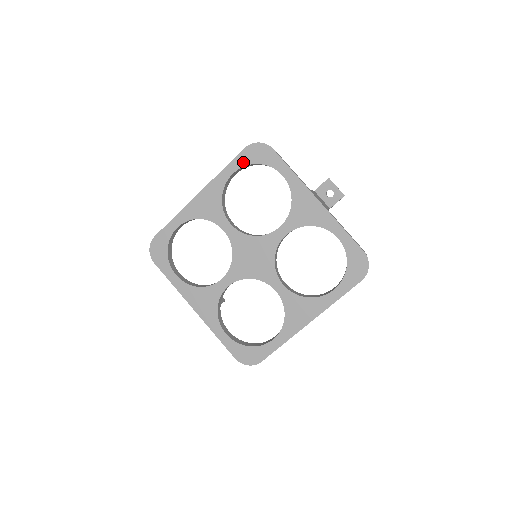
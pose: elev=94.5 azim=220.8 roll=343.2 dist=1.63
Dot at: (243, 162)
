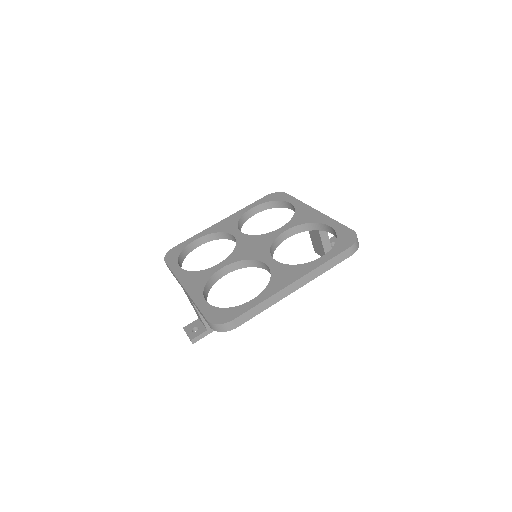
Dot at: (262, 202)
